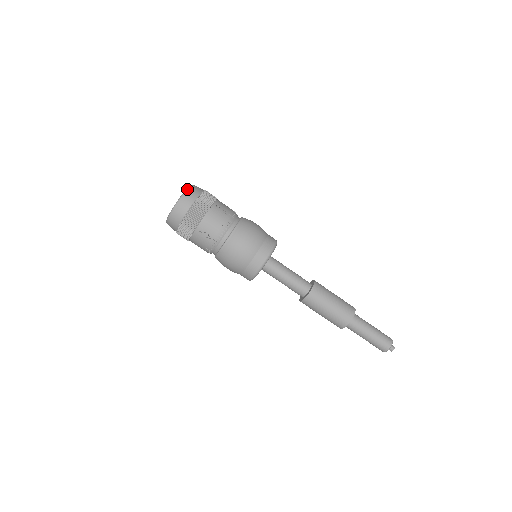
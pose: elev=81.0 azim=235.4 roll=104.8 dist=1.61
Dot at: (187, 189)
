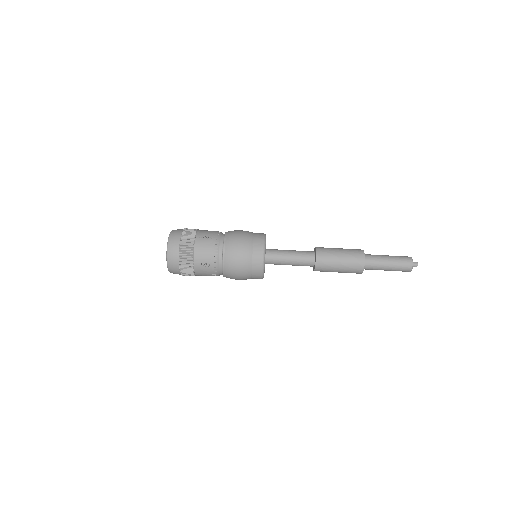
Dot at: (169, 238)
